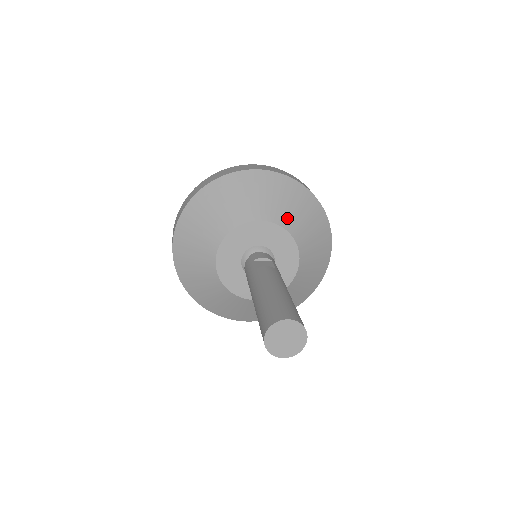
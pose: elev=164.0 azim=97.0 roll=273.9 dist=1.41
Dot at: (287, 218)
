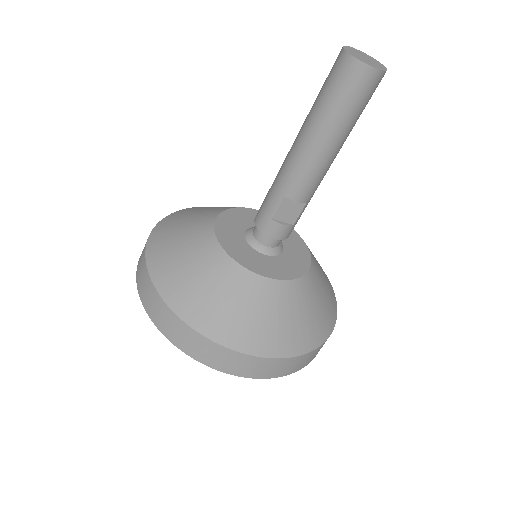
Dot at: occluded
